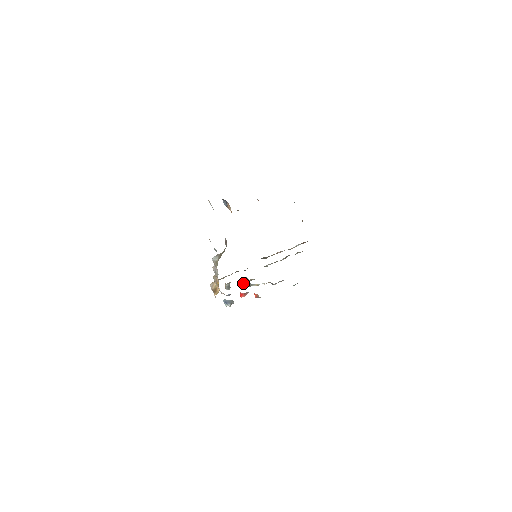
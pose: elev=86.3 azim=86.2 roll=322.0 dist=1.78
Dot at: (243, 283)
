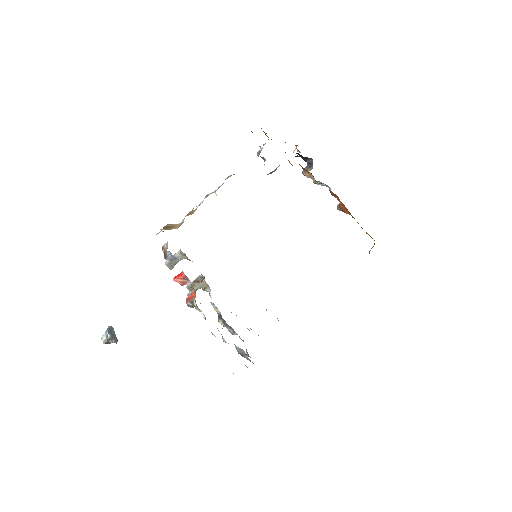
Dot at: (188, 285)
